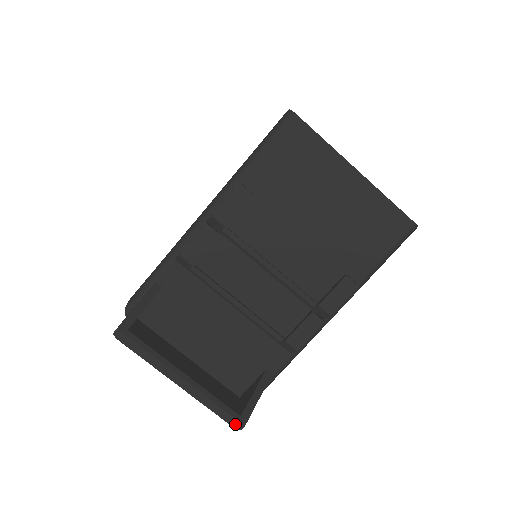
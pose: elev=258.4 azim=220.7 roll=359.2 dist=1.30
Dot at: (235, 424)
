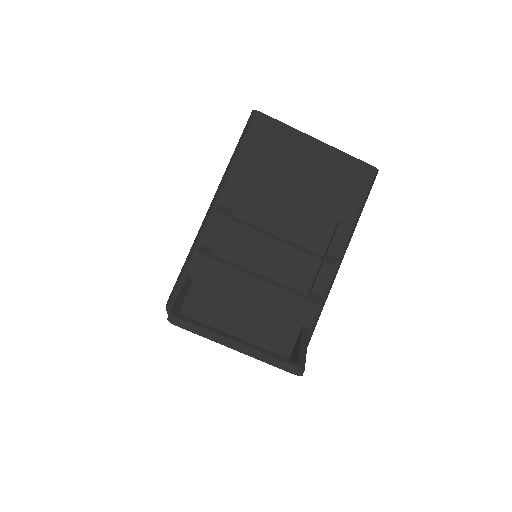
Dot at: (296, 371)
